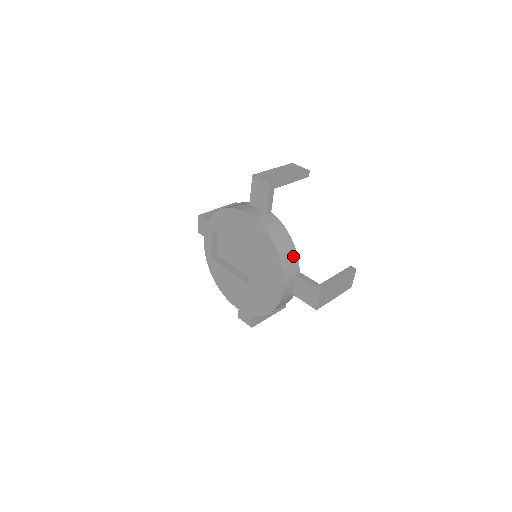
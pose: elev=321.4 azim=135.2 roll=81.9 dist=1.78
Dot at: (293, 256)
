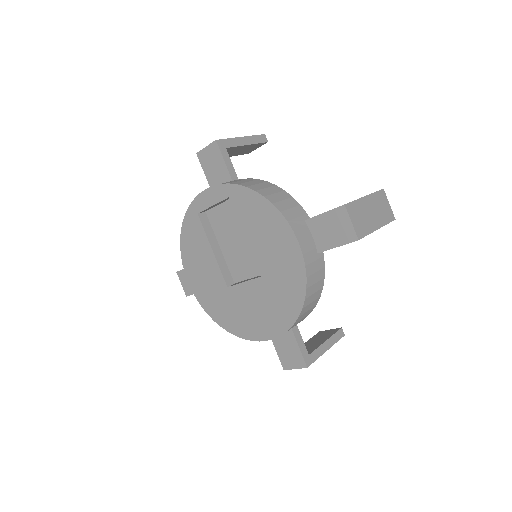
Dot at: (307, 315)
